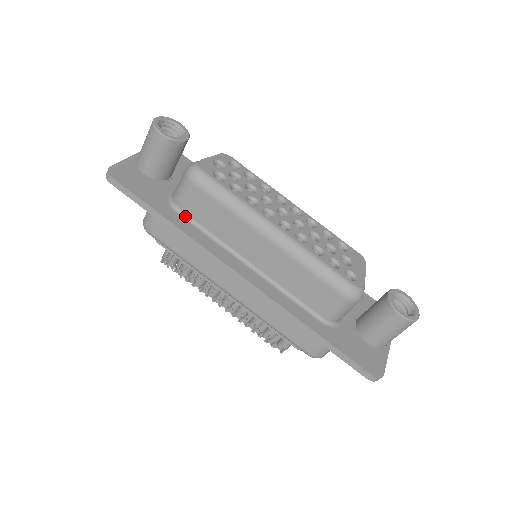
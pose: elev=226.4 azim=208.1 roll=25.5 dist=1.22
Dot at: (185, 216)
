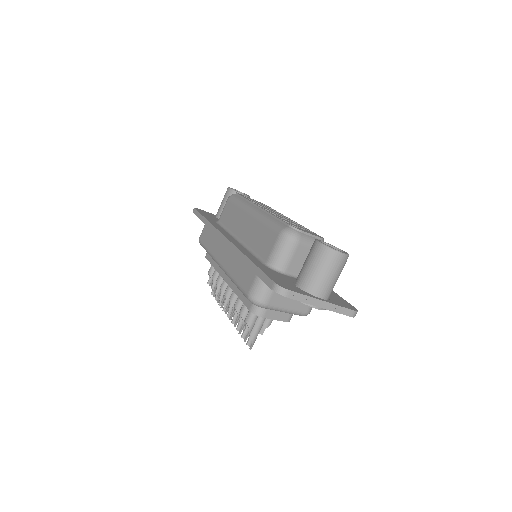
Dot at: (219, 224)
